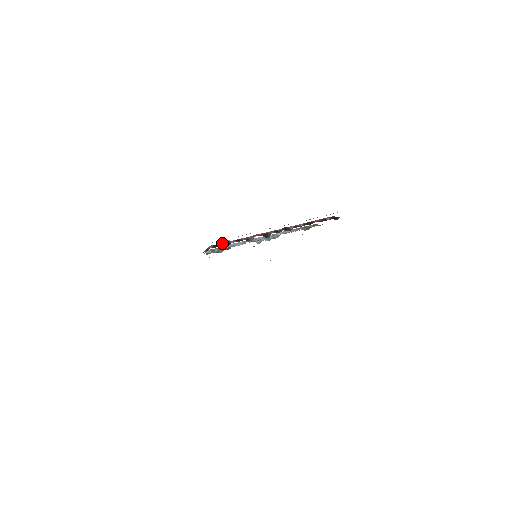
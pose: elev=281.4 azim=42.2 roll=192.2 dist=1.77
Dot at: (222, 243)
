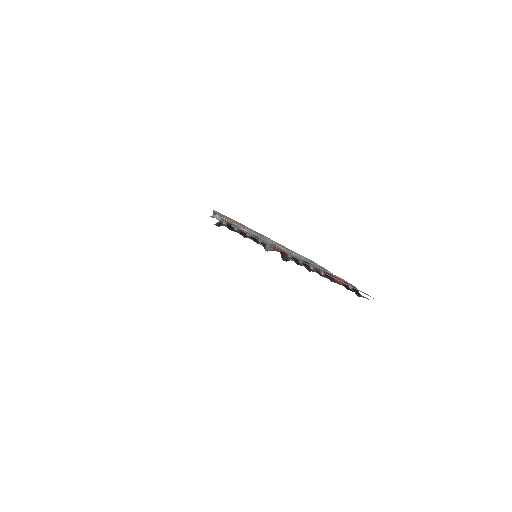
Dot at: occluded
